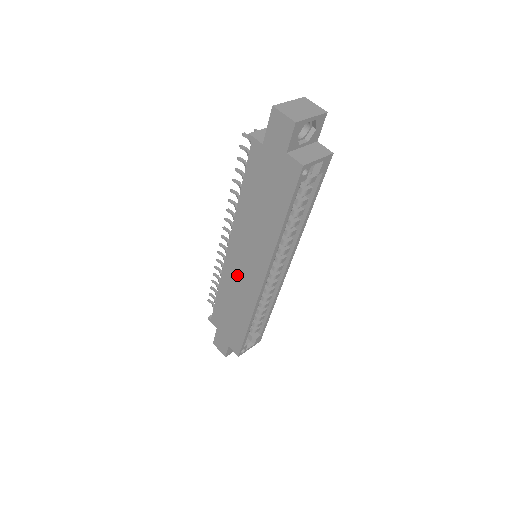
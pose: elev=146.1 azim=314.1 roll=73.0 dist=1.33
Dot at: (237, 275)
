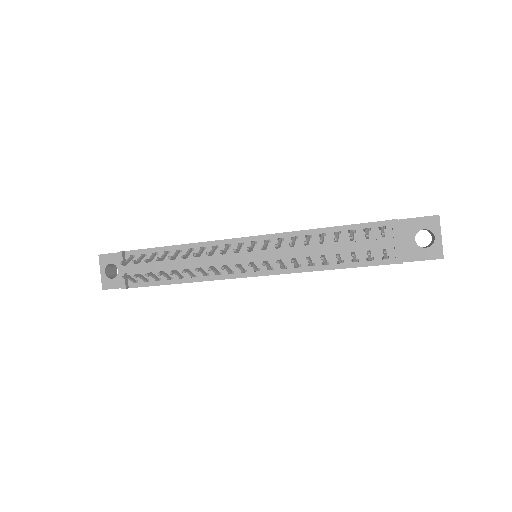
Dot at: occluded
